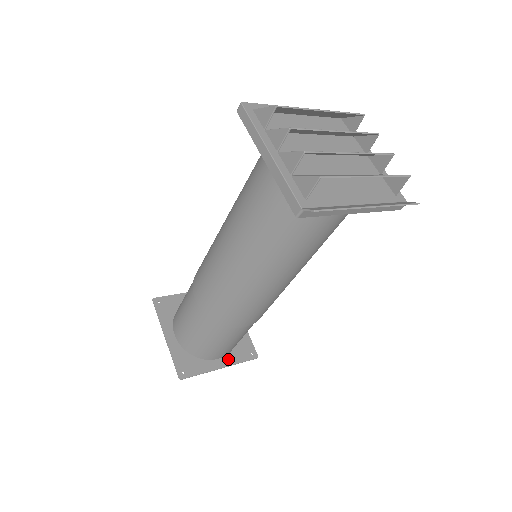
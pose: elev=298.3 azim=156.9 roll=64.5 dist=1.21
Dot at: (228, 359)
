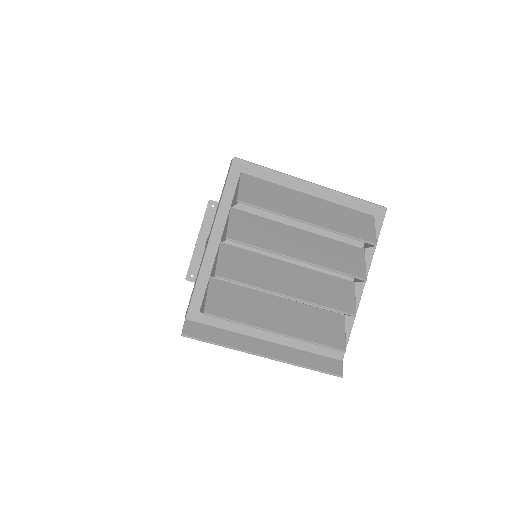
Dot at: occluded
